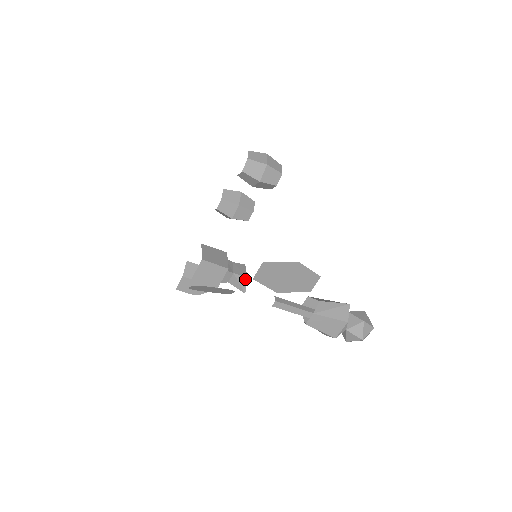
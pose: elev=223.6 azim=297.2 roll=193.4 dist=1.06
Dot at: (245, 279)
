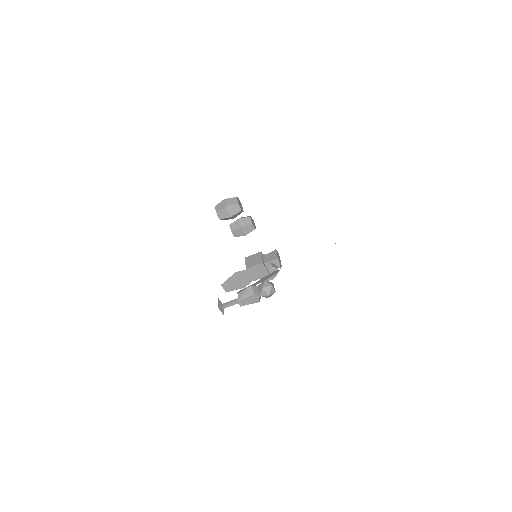
Dot at: (277, 260)
